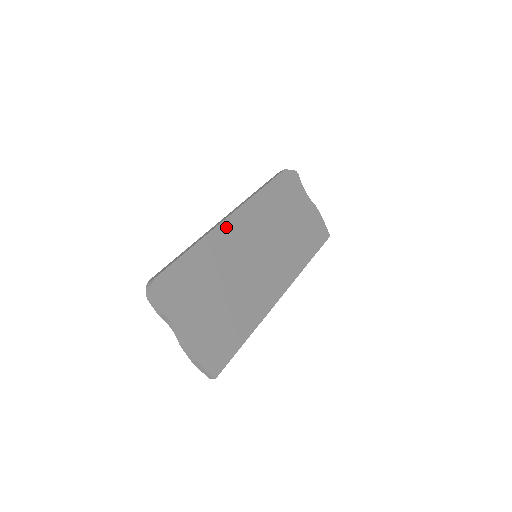
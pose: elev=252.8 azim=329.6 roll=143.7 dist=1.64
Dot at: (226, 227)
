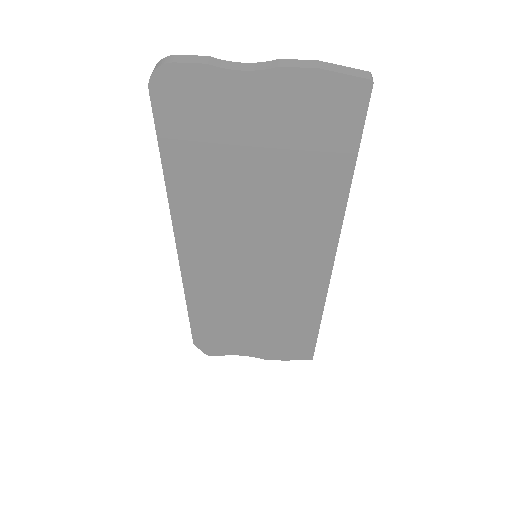
Dot at: occluded
